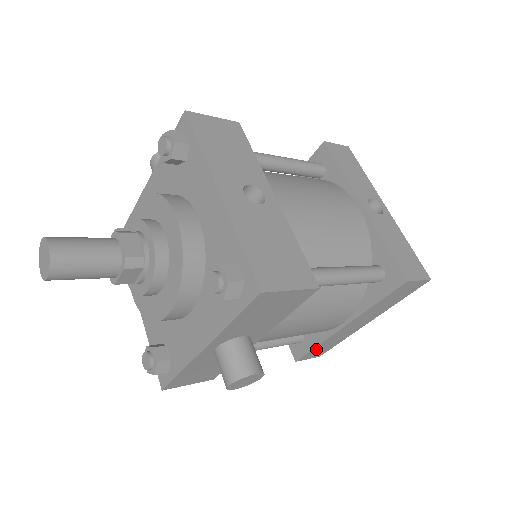
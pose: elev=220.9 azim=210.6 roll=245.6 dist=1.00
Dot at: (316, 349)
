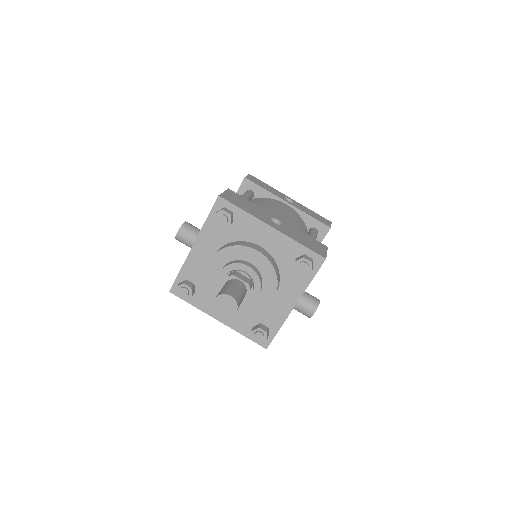
Dot at: occluded
